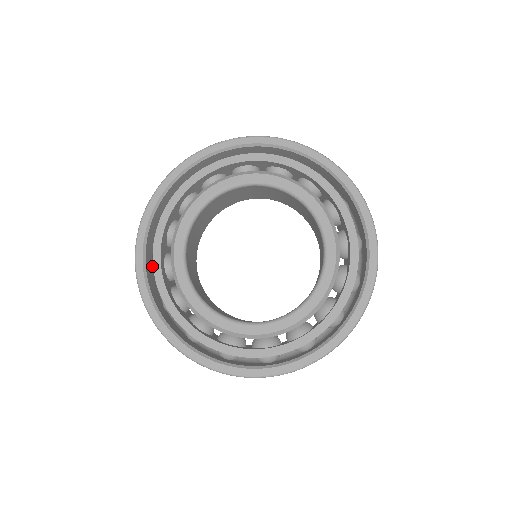
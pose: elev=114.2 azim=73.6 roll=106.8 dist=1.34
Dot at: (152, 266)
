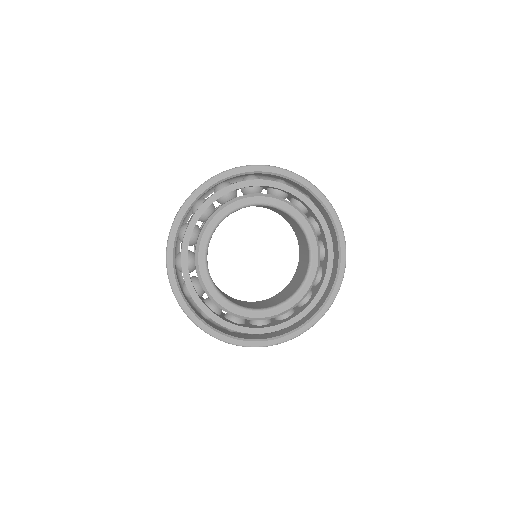
Dot at: (183, 292)
